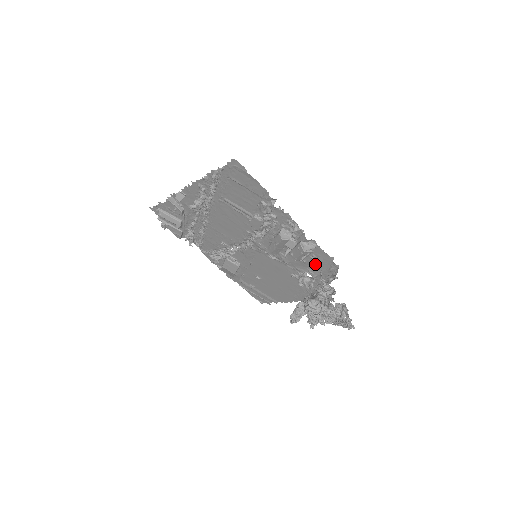
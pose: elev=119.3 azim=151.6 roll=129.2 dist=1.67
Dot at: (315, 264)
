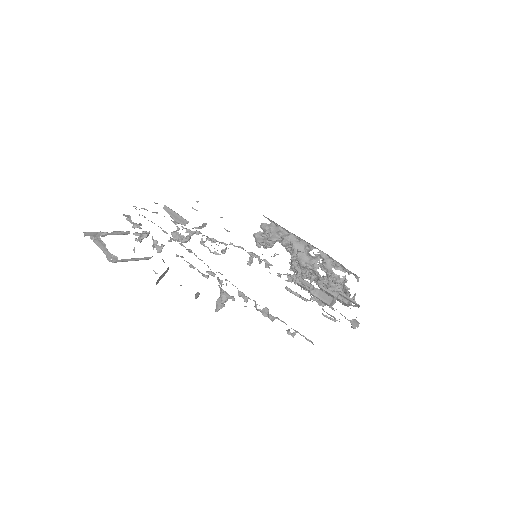
Dot at: occluded
